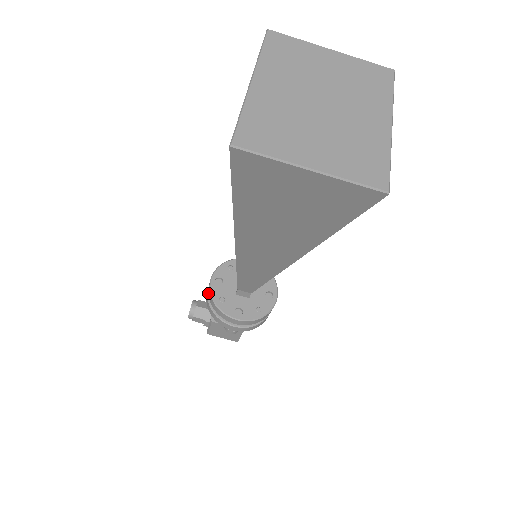
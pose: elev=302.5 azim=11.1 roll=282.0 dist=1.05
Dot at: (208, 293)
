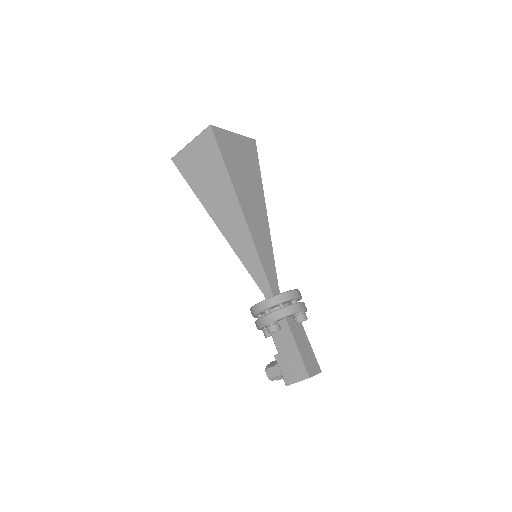
Dot at: occluded
